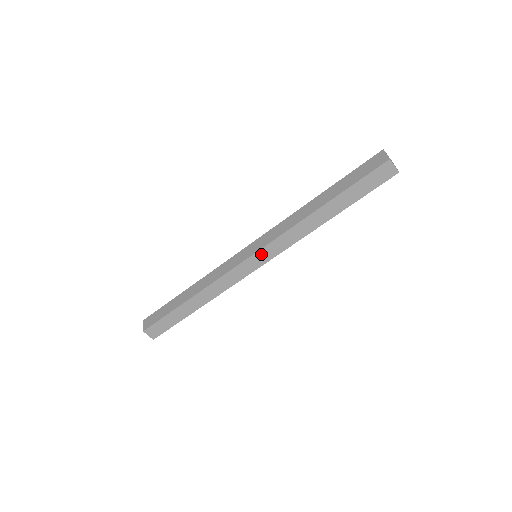
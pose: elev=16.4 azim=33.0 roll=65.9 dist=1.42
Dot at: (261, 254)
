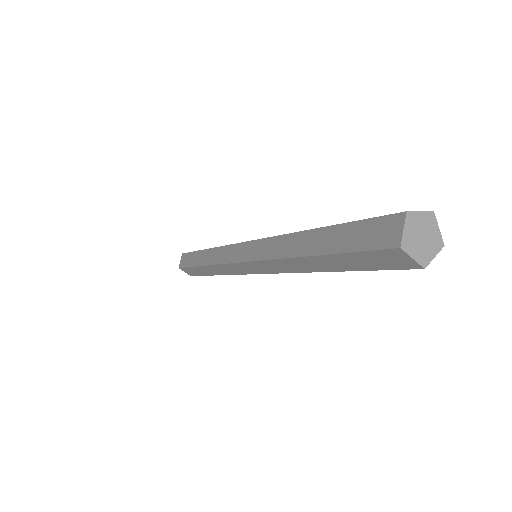
Dot at: (251, 265)
